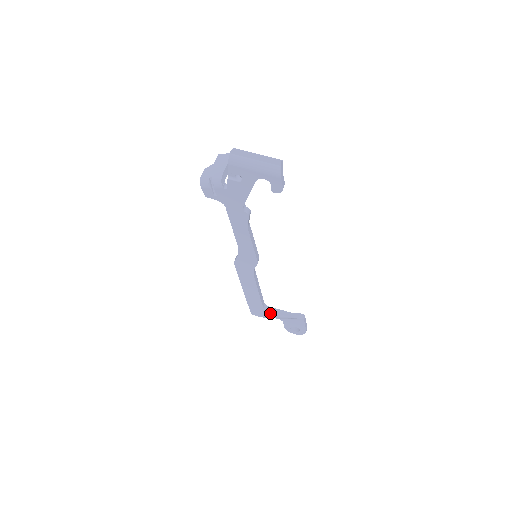
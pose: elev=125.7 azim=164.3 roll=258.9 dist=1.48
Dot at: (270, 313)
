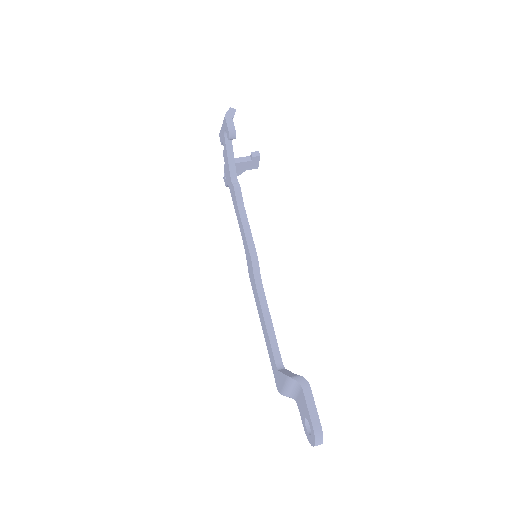
Dot at: (281, 376)
